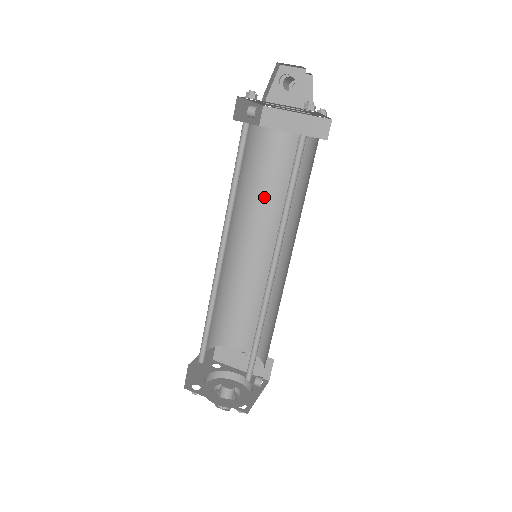
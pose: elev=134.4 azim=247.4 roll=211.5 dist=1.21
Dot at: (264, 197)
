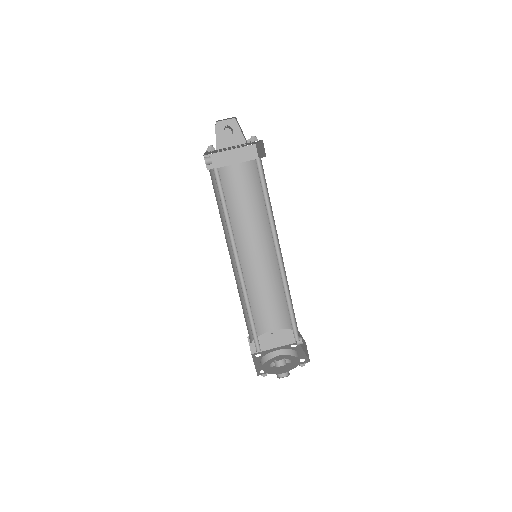
Dot at: (235, 216)
